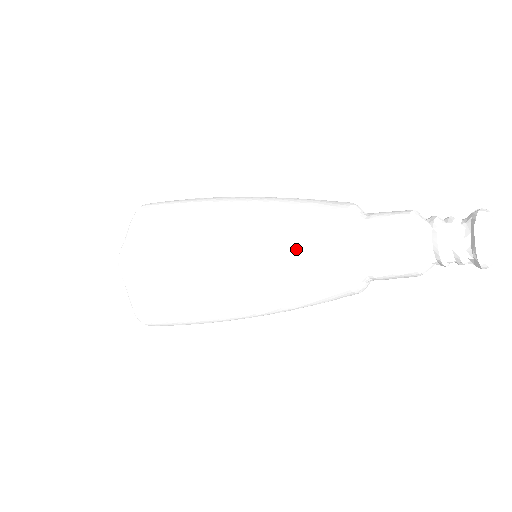
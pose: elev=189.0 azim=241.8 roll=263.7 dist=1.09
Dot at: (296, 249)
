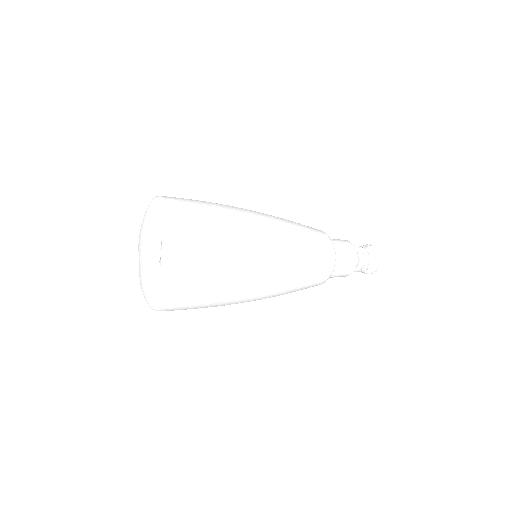
Dot at: (310, 258)
